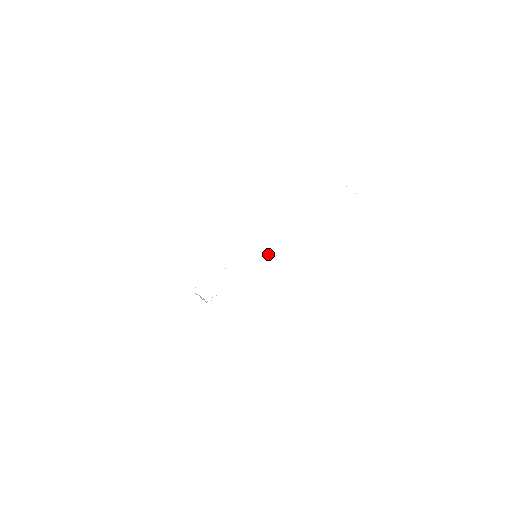
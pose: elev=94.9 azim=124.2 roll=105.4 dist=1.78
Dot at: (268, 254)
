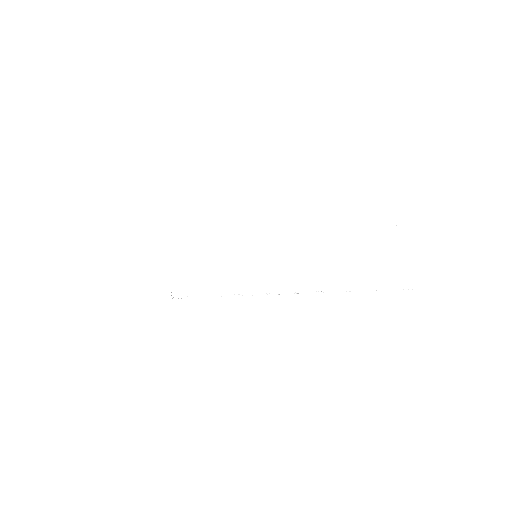
Dot at: occluded
